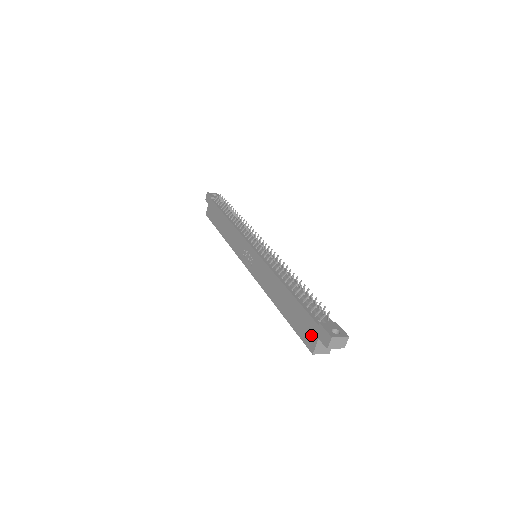
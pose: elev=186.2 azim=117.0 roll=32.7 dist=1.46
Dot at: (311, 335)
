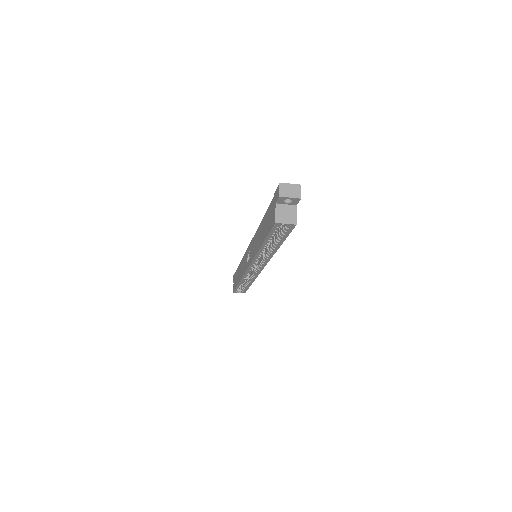
Dot at: (273, 212)
